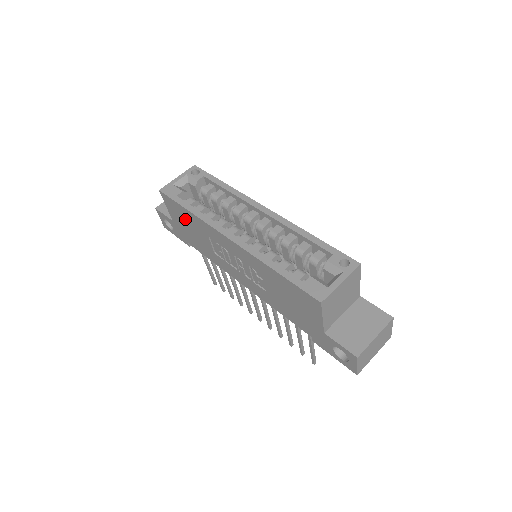
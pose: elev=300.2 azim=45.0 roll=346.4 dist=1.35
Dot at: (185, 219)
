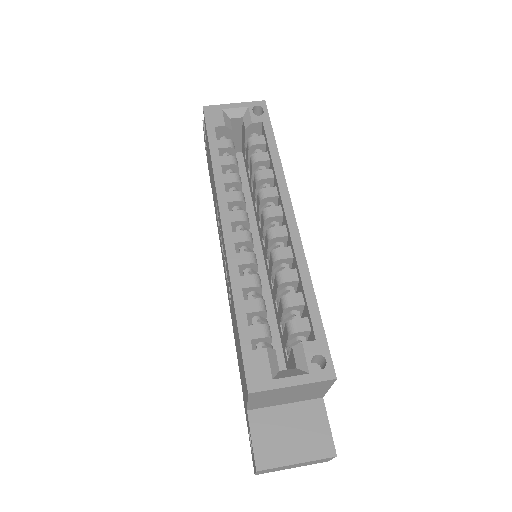
Dot at: occluded
